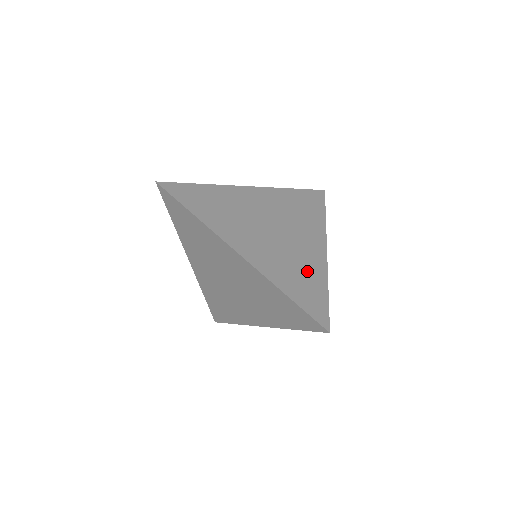
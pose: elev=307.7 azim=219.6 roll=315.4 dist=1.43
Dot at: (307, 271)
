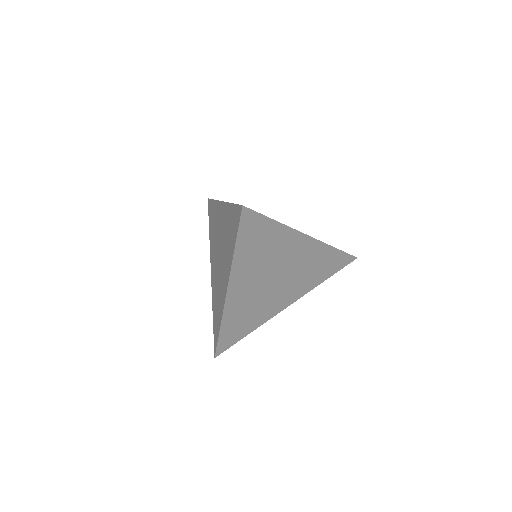
Dot at: occluded
